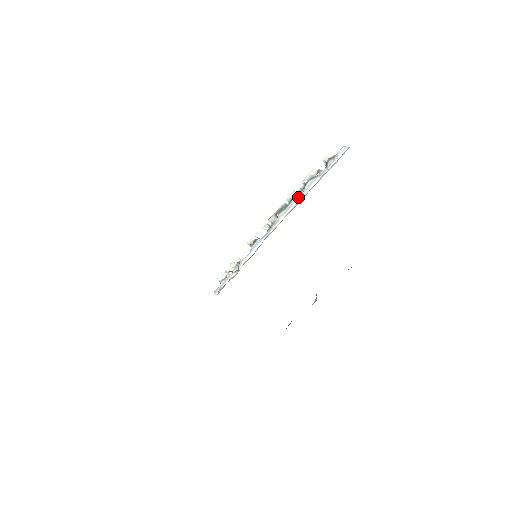
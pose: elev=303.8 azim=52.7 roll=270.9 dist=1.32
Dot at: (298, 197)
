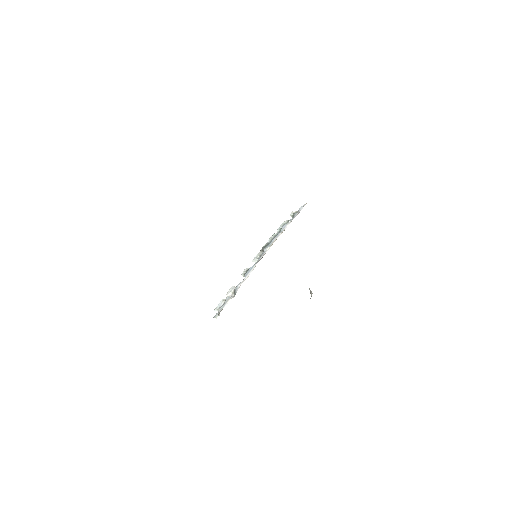
Dot at: (278, 235)
